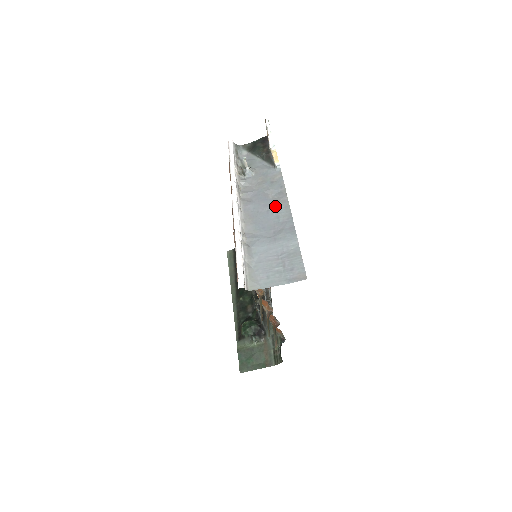
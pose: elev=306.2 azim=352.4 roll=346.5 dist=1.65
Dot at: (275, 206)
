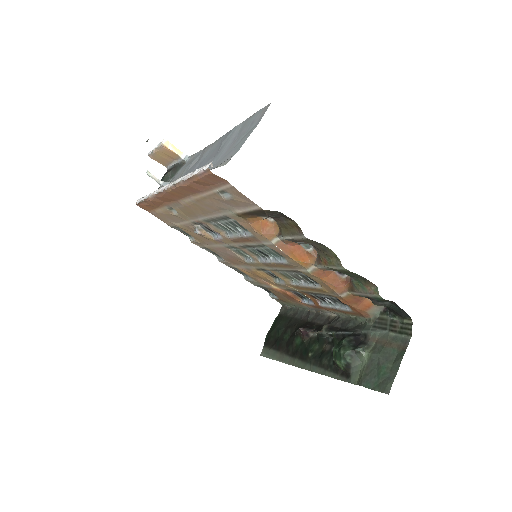
Dot at: (203, 156)
